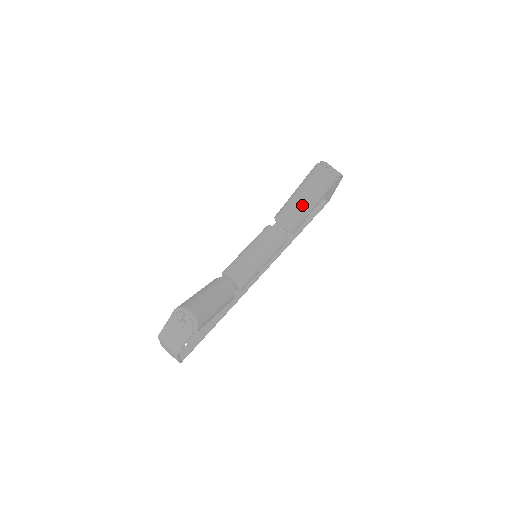
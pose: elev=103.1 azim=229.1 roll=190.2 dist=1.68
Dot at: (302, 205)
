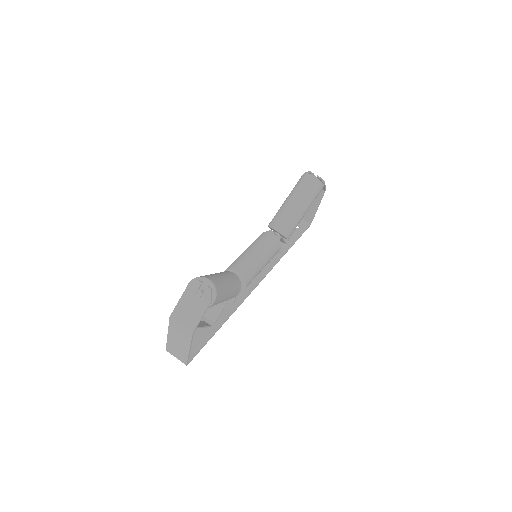
Dot at: (295, 208)
